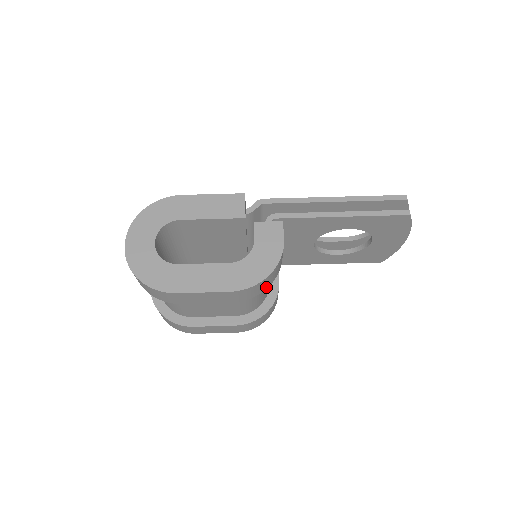
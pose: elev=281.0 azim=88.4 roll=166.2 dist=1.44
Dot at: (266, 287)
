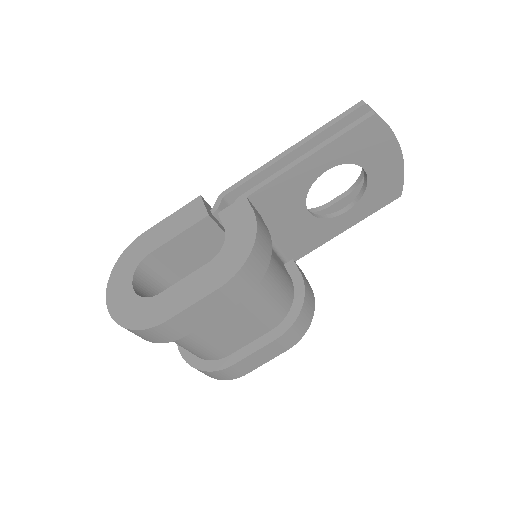
Dot at: (263, 269)
